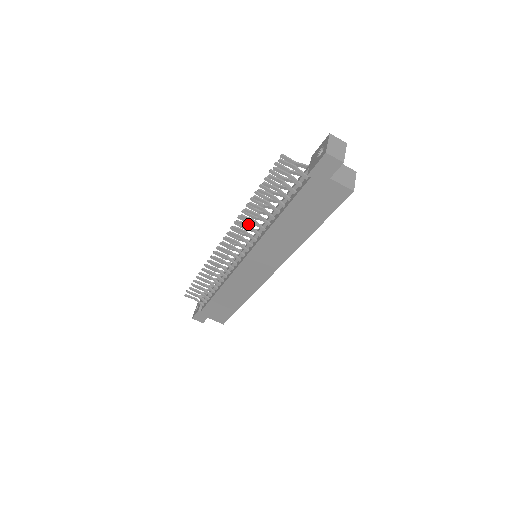
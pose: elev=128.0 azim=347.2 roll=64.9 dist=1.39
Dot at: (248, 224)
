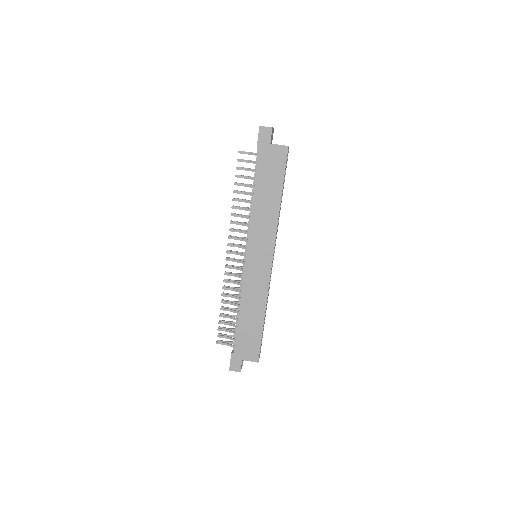
Dot at: (239, 222)
